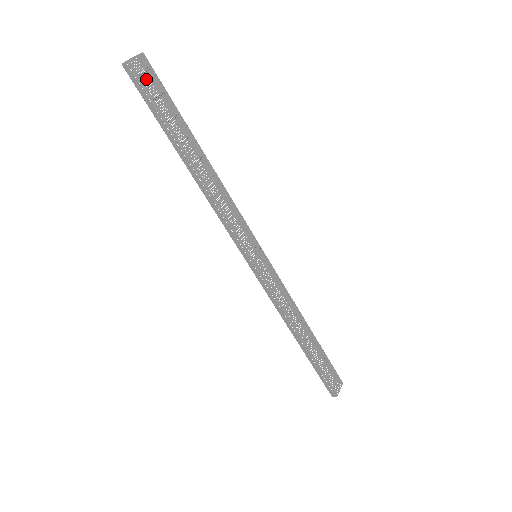
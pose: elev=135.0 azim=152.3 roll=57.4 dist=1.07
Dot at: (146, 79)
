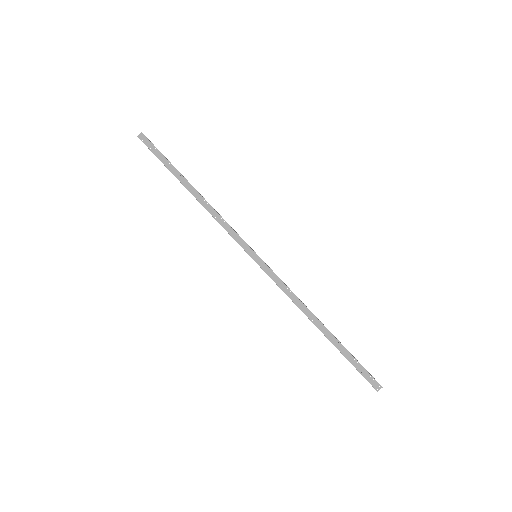
Dot at: (153, 145)
